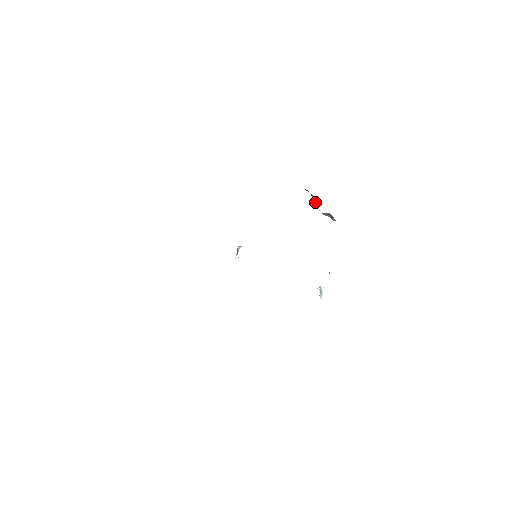
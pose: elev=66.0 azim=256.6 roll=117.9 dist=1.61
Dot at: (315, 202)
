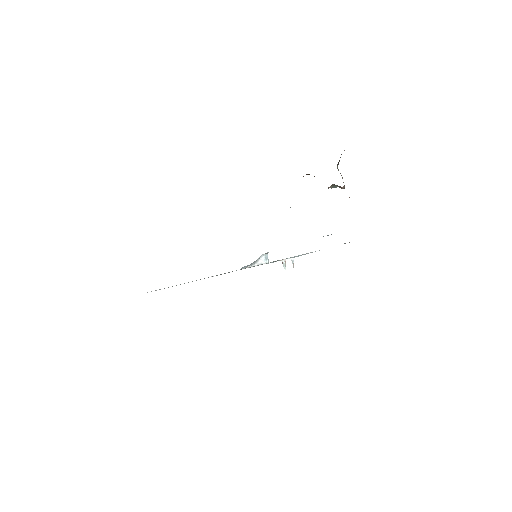
Dot at: occluded
